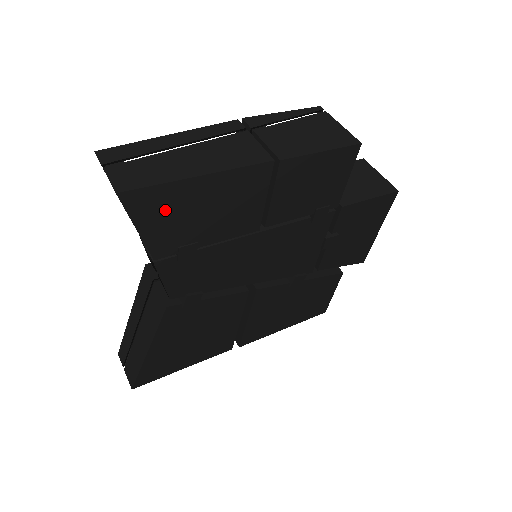
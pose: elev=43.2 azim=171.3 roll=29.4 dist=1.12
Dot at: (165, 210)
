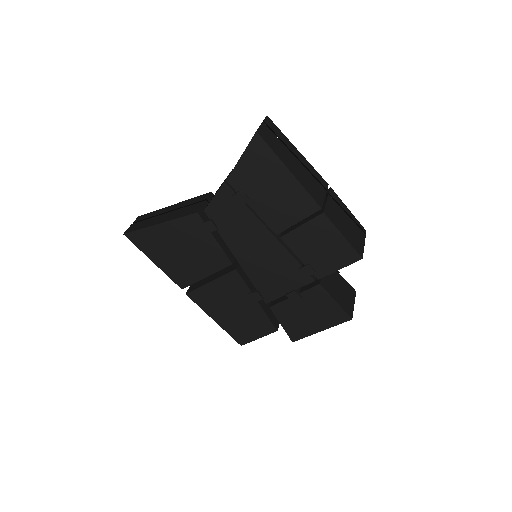
Dot at: (260, 165)
